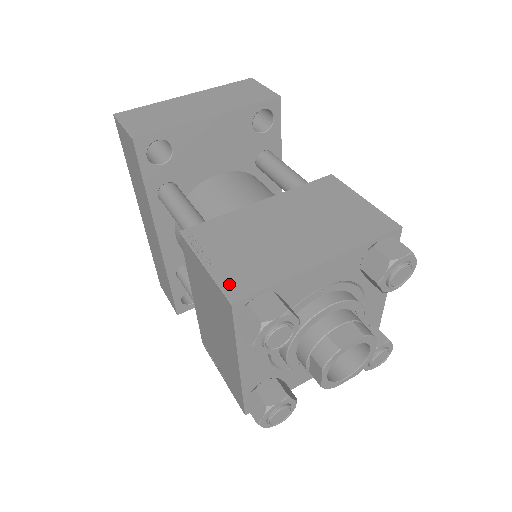
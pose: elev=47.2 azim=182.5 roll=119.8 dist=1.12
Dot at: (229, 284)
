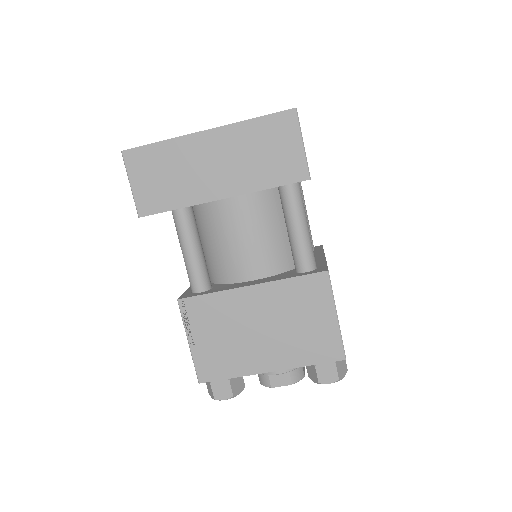
Dot at: (201, 367)
